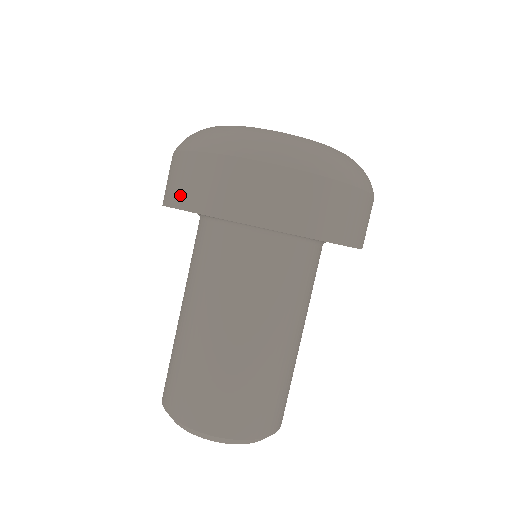
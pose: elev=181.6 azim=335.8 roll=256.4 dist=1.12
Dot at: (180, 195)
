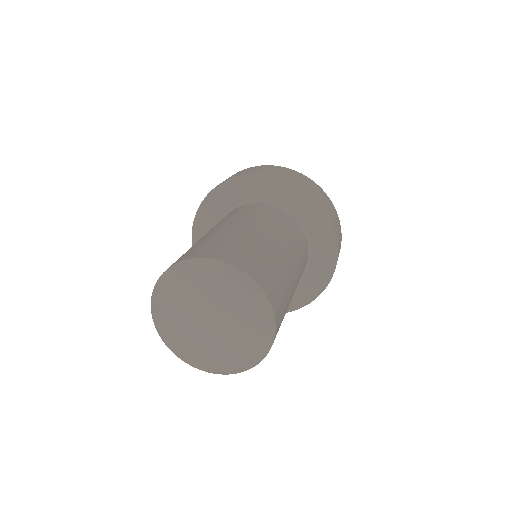
Dot at: (272, 171)
